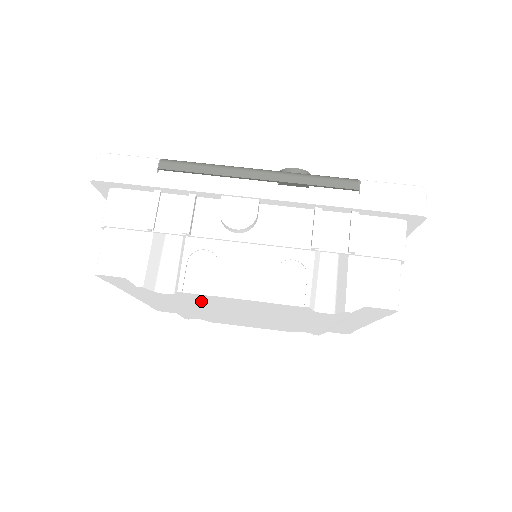
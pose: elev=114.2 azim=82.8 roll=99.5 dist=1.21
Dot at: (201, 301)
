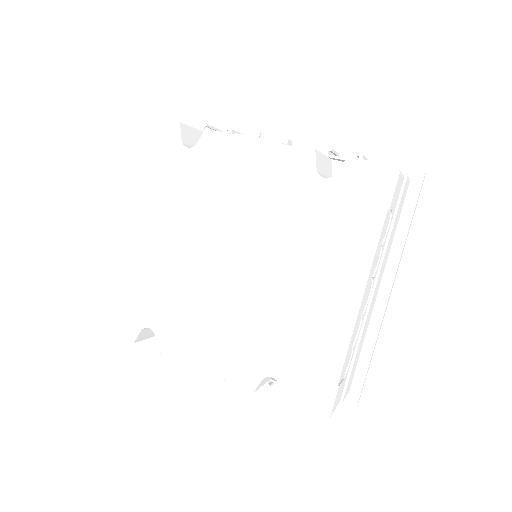
Dot at: (209, 173)
